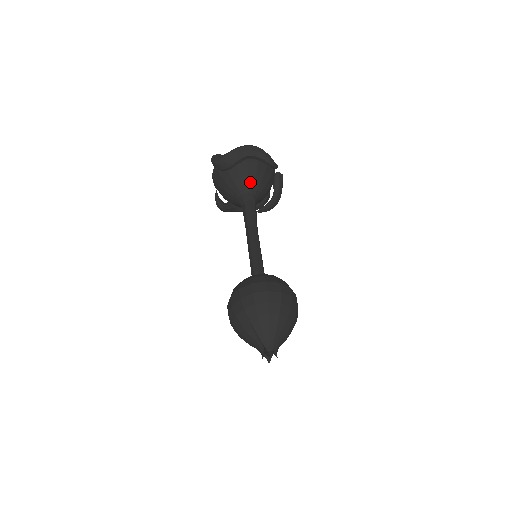
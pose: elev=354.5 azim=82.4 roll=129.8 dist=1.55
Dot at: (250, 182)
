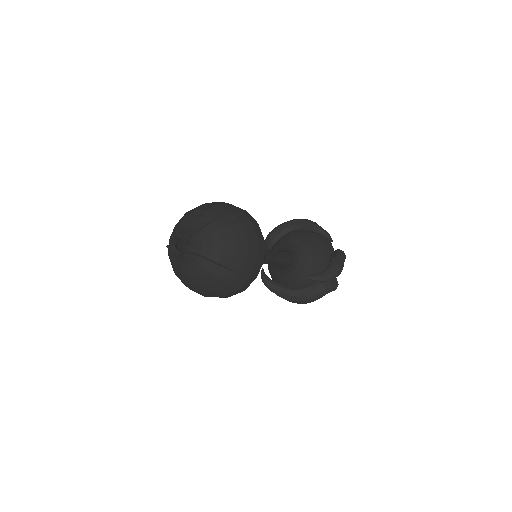
Dot at: (290, 243)
